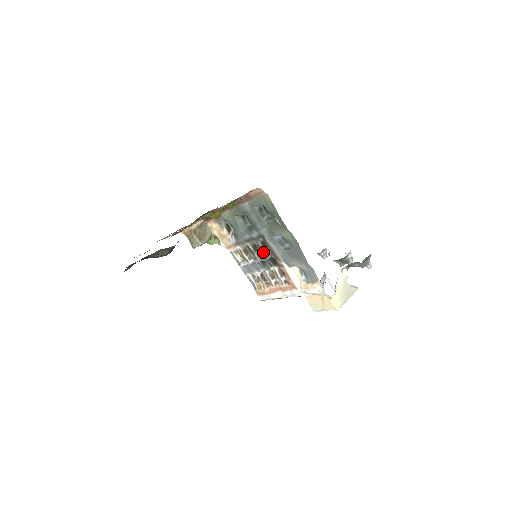
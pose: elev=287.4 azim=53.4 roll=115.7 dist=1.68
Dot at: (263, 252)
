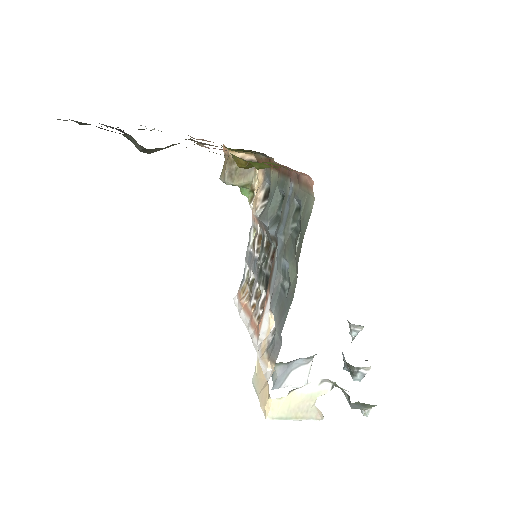
Dot at: (268, 260)
